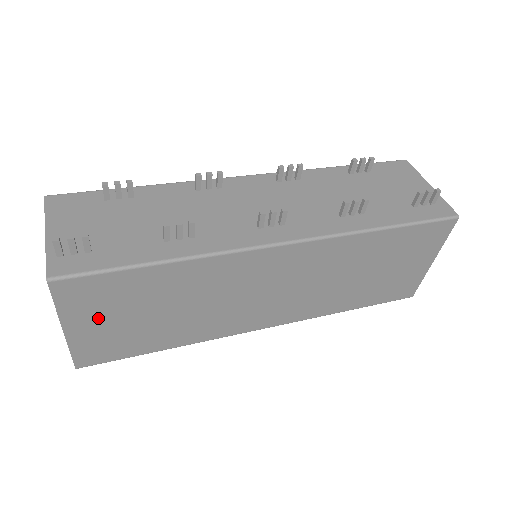
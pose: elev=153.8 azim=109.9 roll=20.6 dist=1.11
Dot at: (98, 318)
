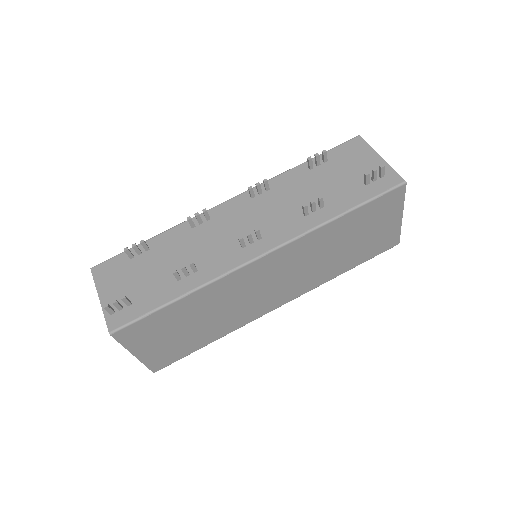
Dot at: (153, 342)
